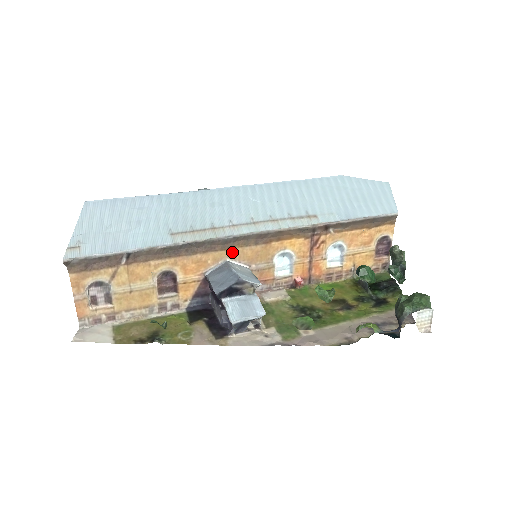
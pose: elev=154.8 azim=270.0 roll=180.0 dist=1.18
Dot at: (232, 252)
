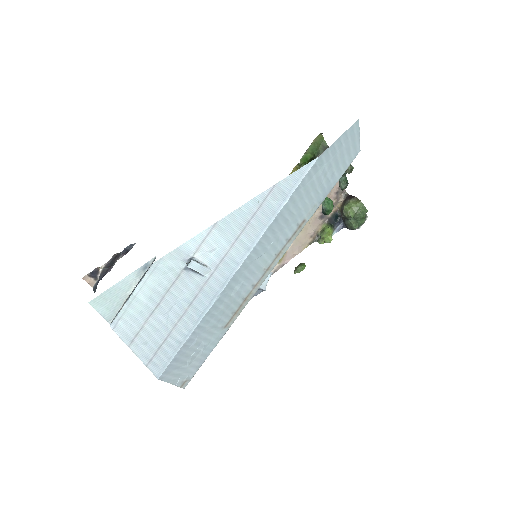
Dot at: occluded
